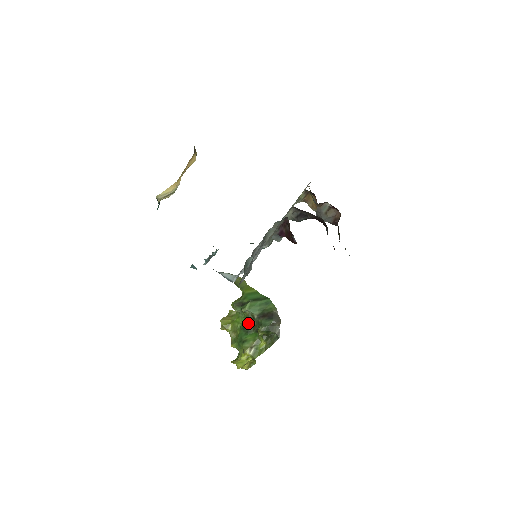
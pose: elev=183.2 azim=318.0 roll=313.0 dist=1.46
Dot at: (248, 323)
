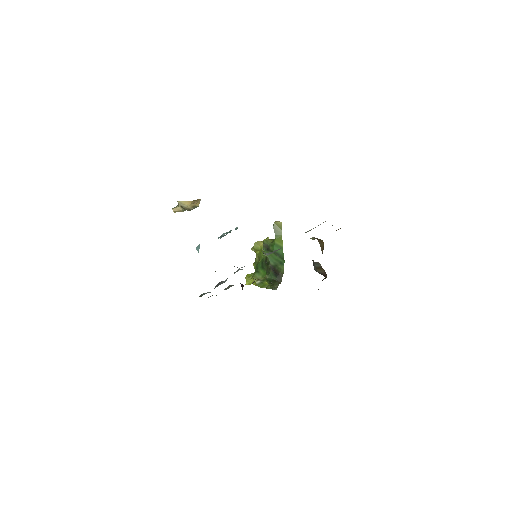
Dot at: occluded
